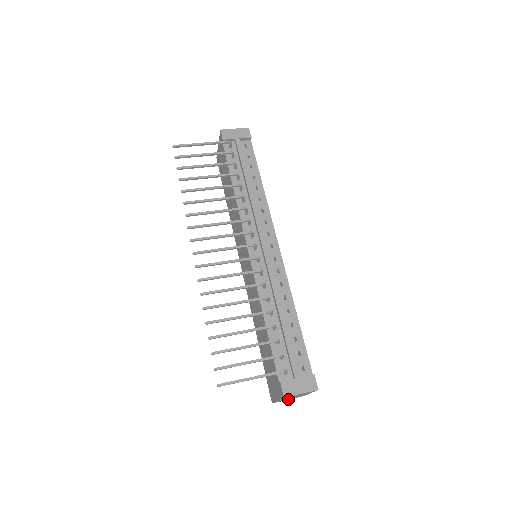
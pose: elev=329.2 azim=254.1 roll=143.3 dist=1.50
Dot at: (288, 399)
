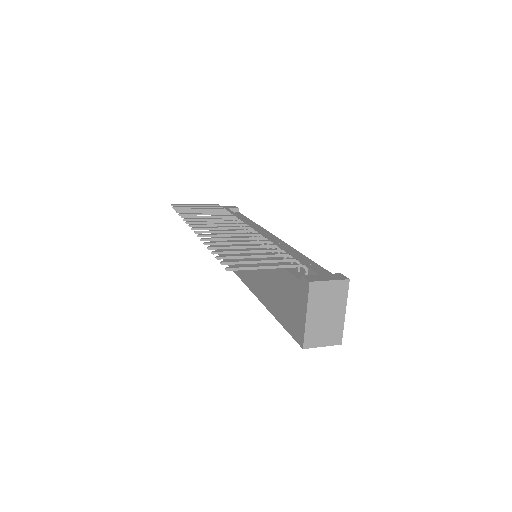
Dot at: (322, 342)
